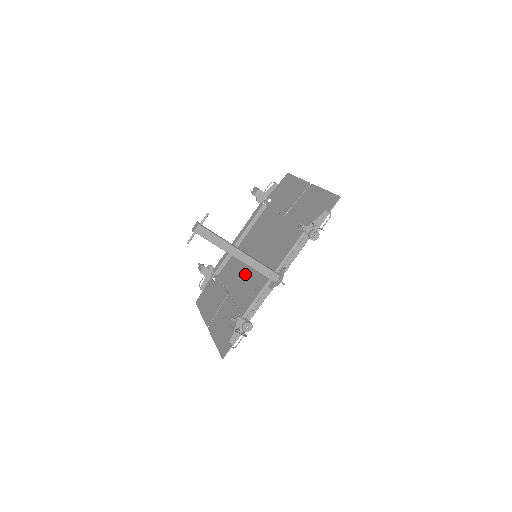
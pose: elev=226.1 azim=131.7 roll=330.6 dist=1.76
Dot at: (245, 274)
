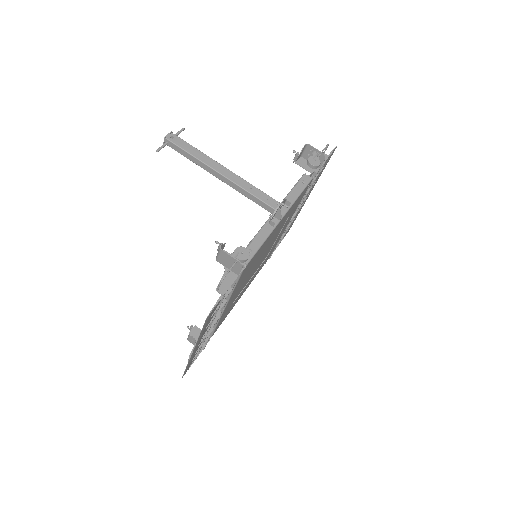
Dot at: occluded
